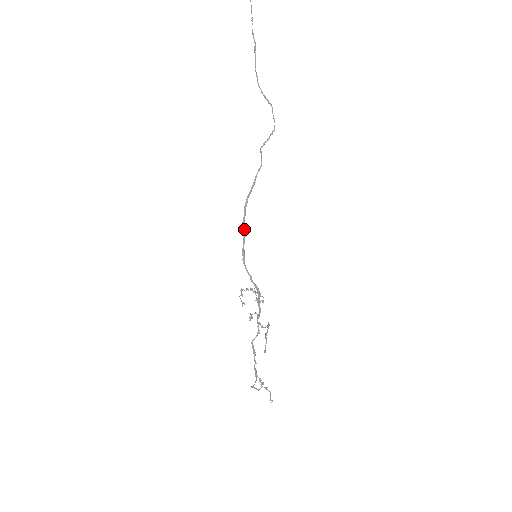
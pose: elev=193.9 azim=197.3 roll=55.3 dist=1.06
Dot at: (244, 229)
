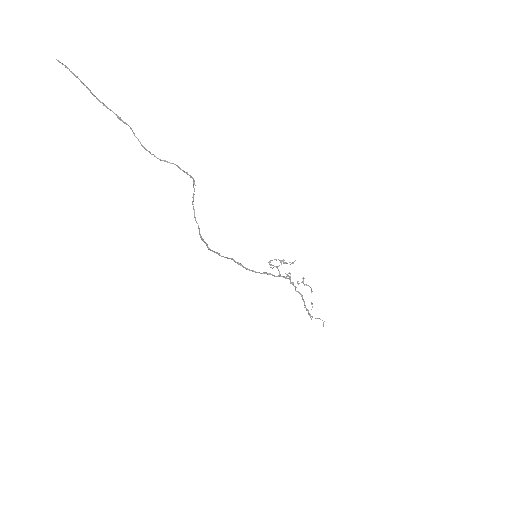
Dot at: occluded
